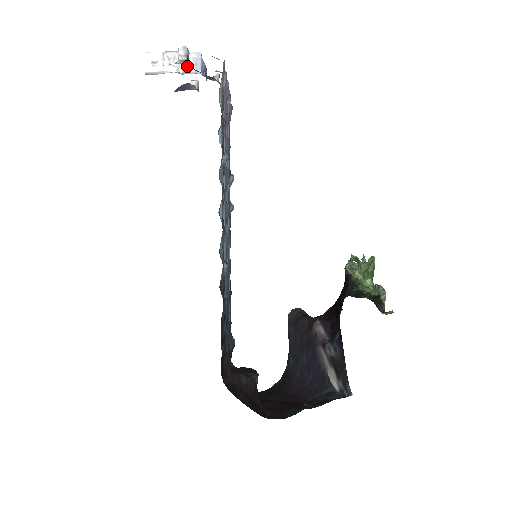
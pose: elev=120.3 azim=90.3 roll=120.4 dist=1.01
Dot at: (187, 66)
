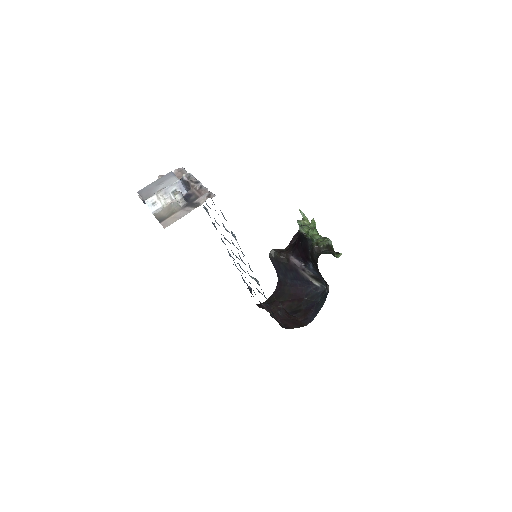
Dot at: occluded
